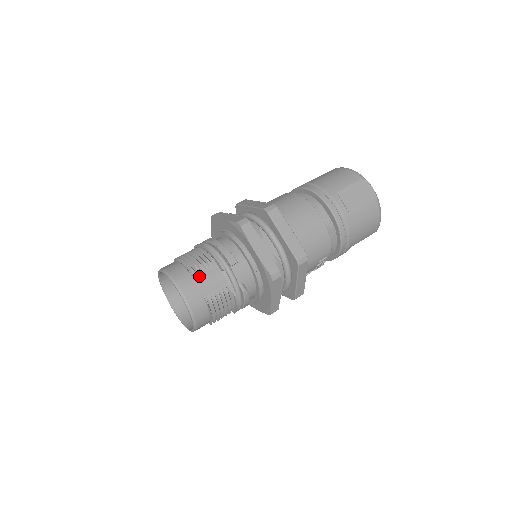
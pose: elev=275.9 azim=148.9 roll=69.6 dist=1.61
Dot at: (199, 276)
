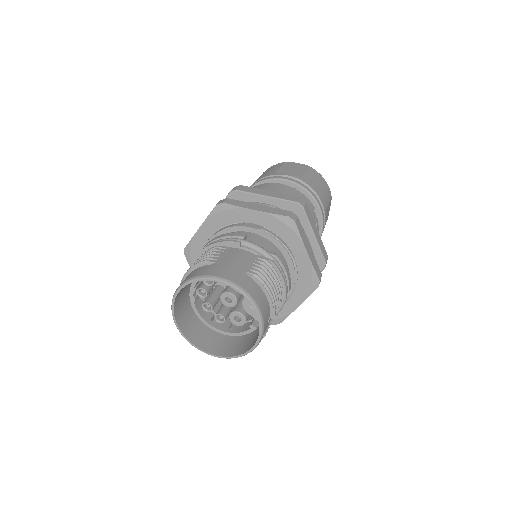
Dot at: (221, 260)
